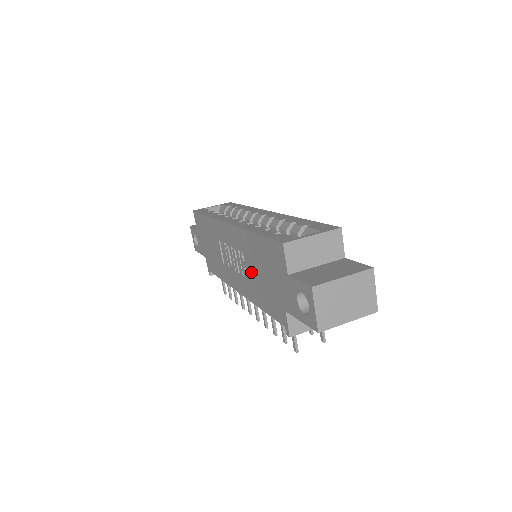
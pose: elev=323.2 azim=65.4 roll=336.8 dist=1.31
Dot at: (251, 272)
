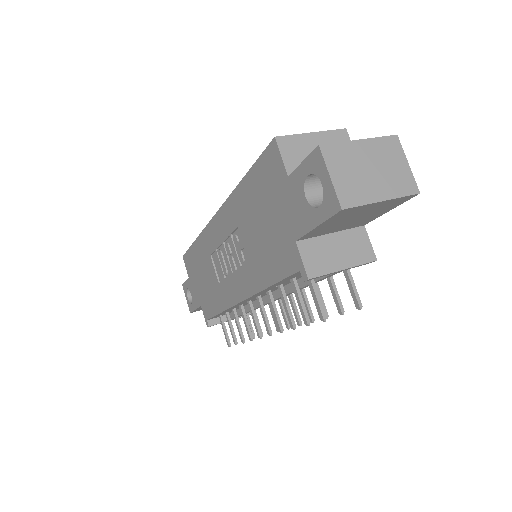
Dot at: (248, 244)
